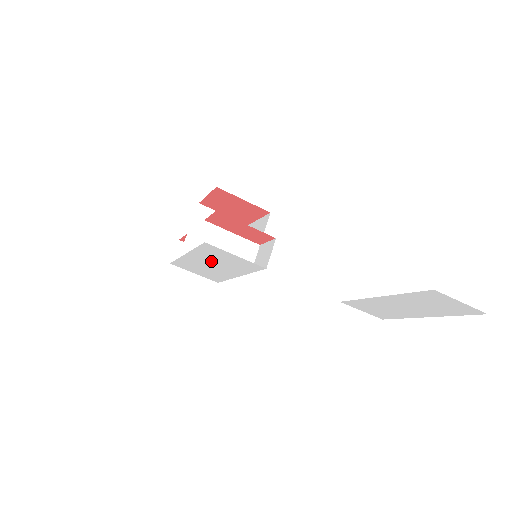
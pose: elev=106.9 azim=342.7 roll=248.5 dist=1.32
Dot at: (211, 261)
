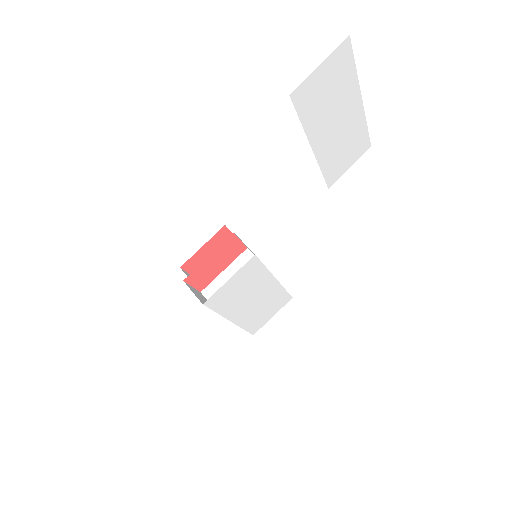
Dot at: (244, 301)
